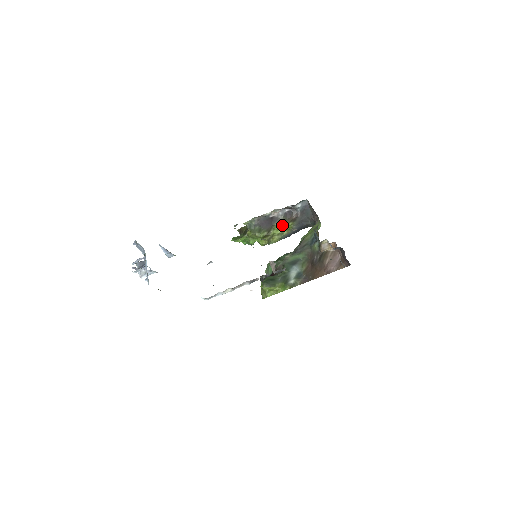
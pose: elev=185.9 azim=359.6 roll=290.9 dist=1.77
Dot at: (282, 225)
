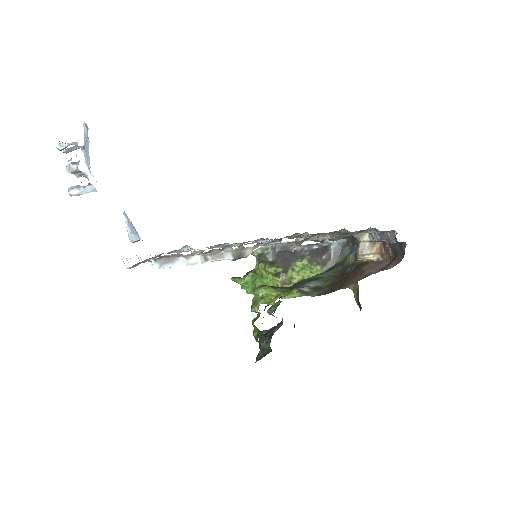
Dot at: (306, 266)
